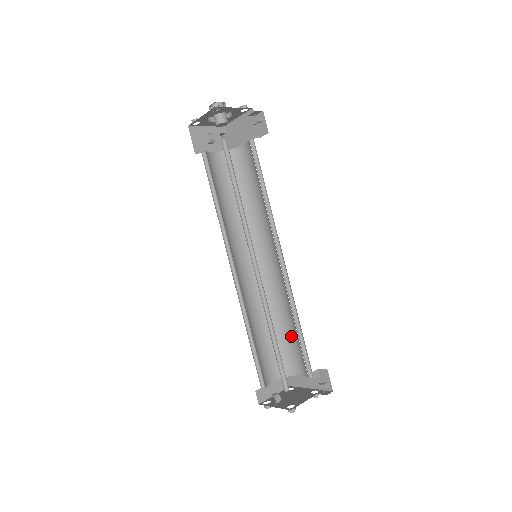
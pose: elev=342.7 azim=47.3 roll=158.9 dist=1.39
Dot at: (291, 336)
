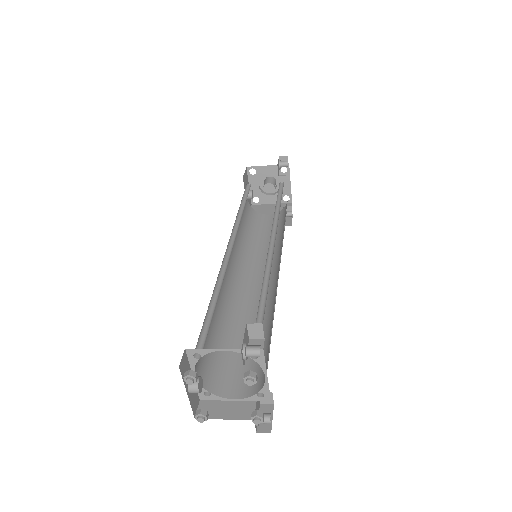
Dot at: occluded
